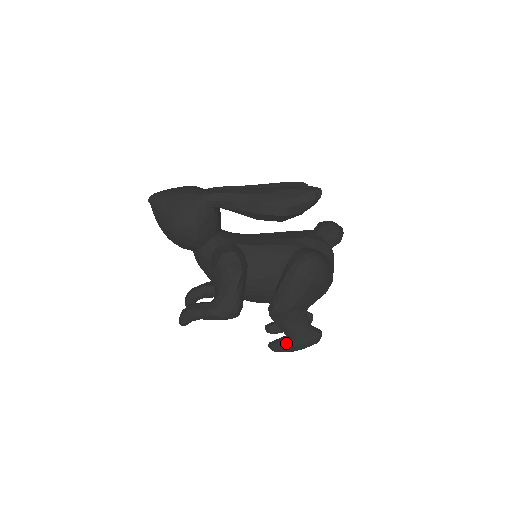
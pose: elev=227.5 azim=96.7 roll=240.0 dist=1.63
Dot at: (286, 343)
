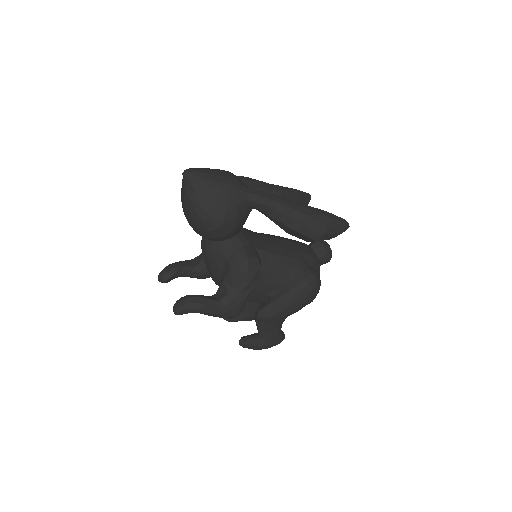
Dot at: (258, 342)
